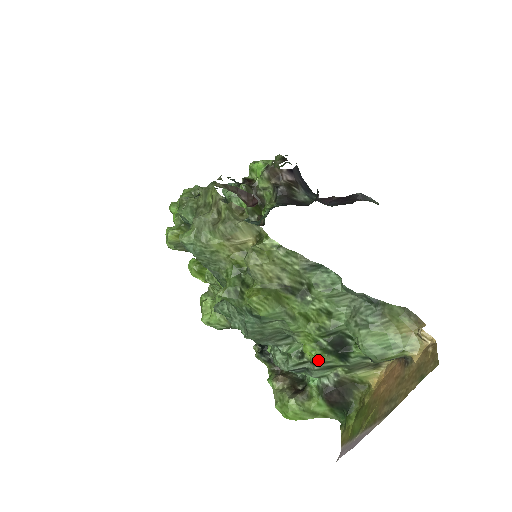
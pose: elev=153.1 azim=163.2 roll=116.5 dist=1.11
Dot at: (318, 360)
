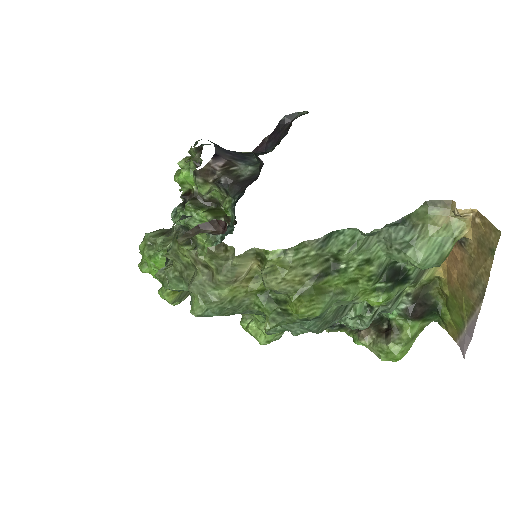
Dot at: (388, 301)
